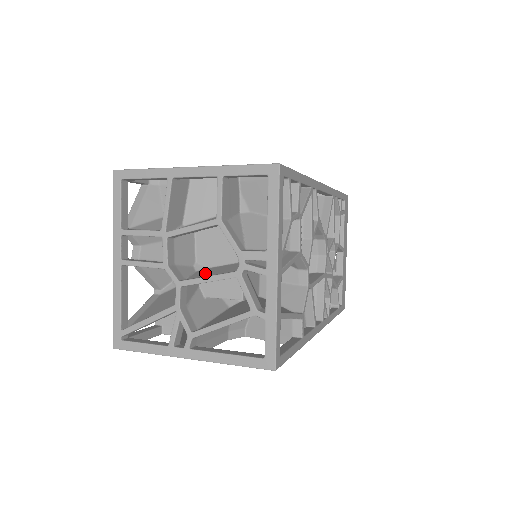
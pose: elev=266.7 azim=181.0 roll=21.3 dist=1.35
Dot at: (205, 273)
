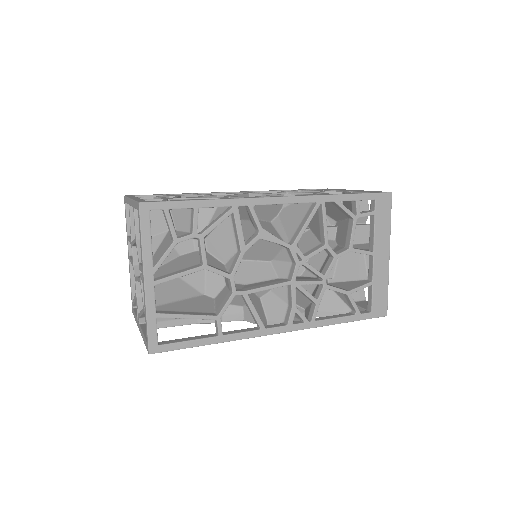
Dot at: occluded
